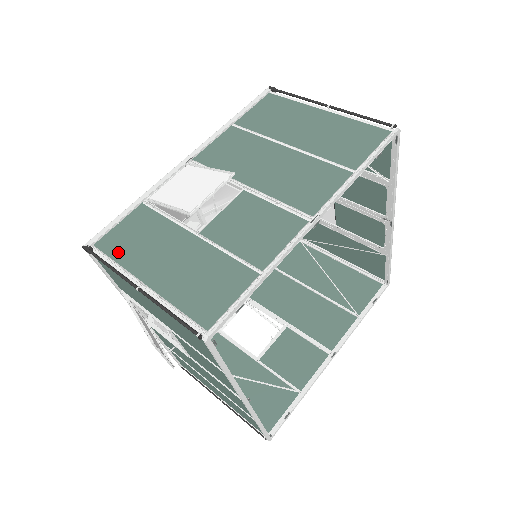
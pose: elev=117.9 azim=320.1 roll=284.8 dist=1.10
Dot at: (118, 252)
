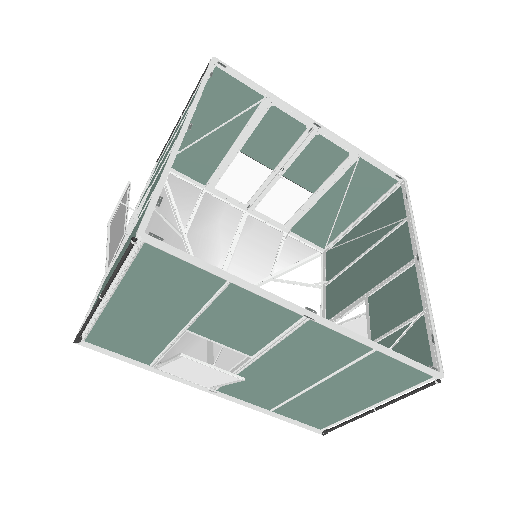
Dot at: occluded
